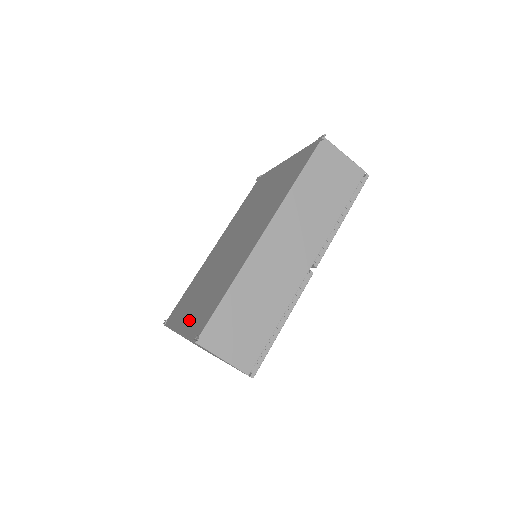
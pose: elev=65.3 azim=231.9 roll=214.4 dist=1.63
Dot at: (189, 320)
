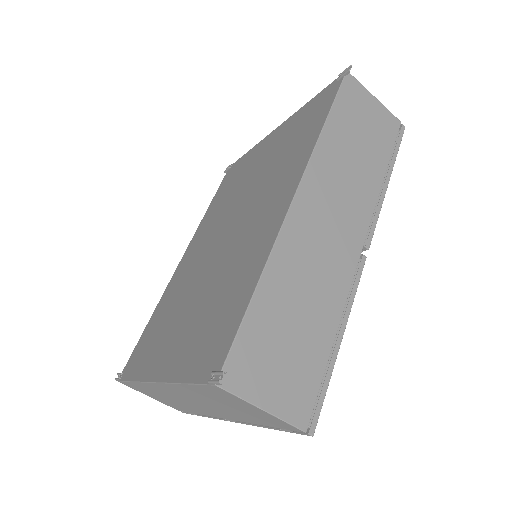
Dot at: (177, 357)
